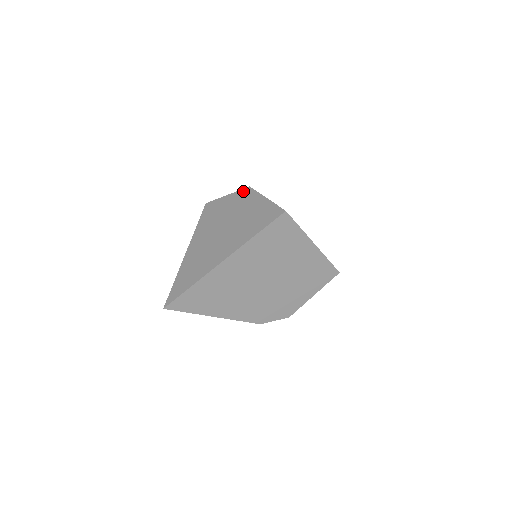
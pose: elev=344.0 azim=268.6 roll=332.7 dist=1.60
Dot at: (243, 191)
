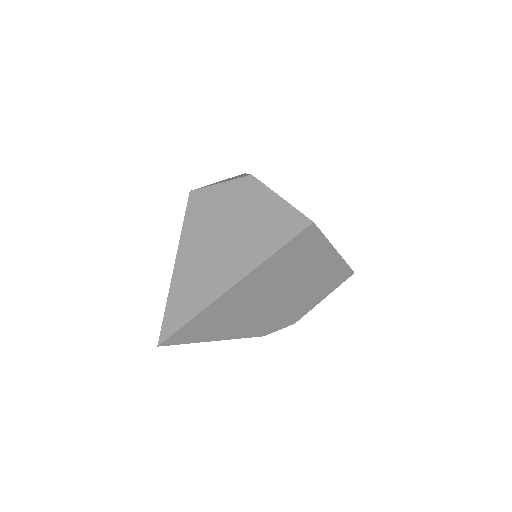
Dot at: (243, 181)
